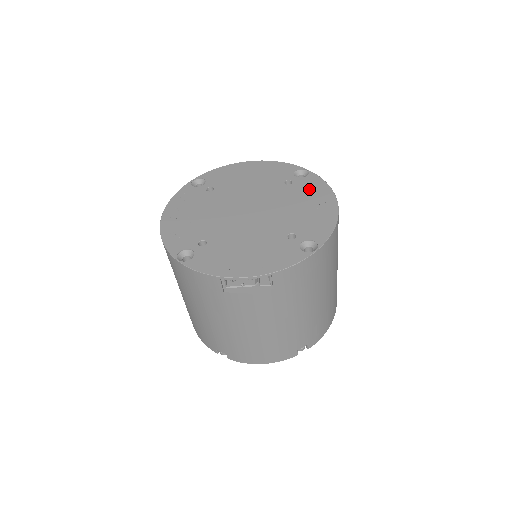
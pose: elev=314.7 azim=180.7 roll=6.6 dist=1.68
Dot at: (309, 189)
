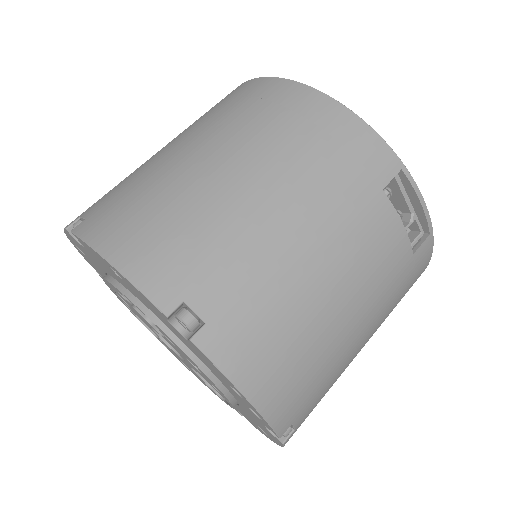
Dot at: occluded
